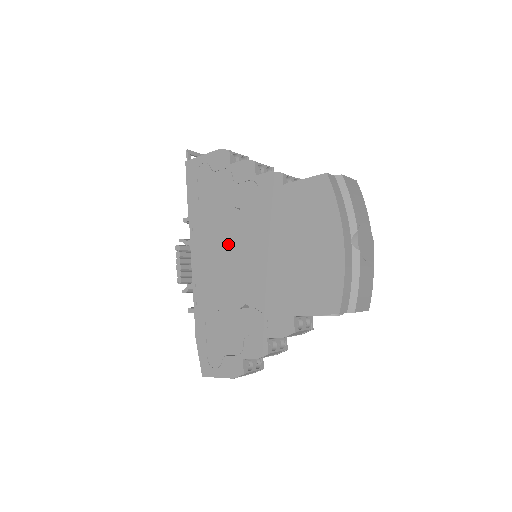
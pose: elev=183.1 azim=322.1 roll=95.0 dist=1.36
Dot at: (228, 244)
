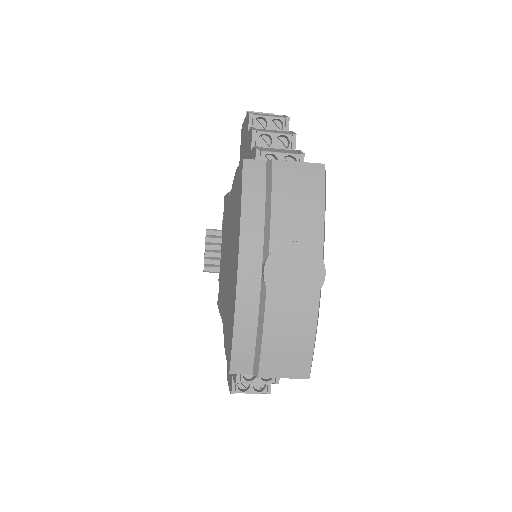
Dot at: (225, 237)
